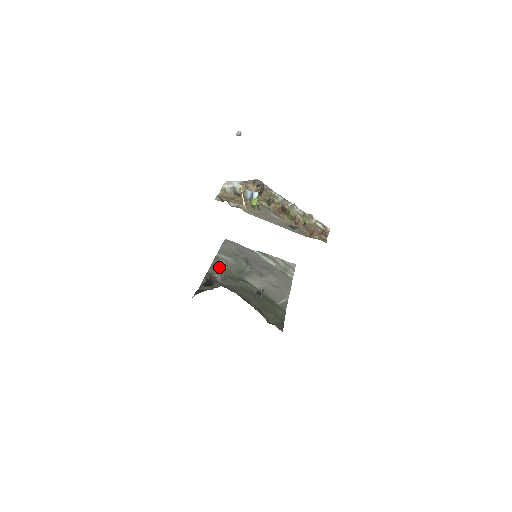
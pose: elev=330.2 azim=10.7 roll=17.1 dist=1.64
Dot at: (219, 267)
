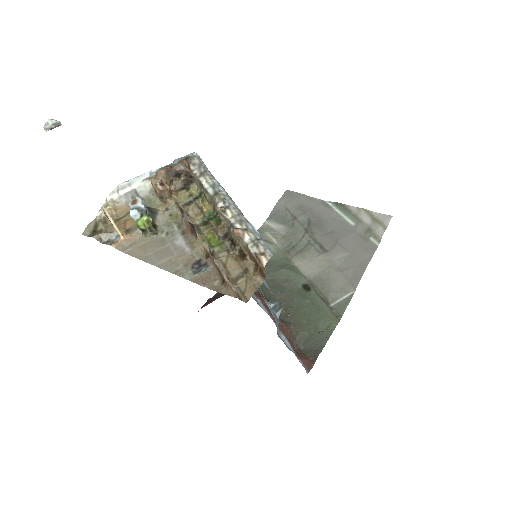
Dot at: occluded
